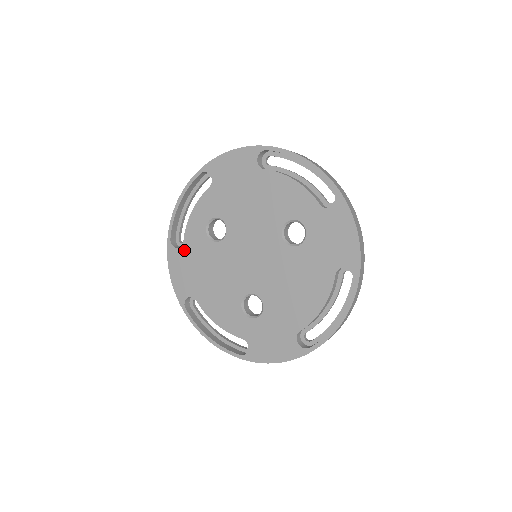
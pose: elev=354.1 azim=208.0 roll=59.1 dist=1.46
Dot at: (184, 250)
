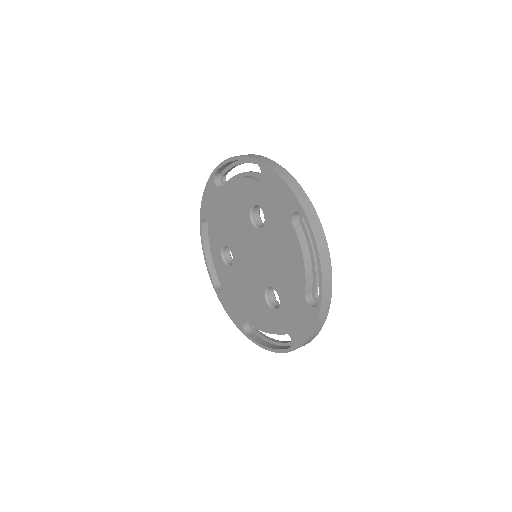
Dot at: (223, 288)
